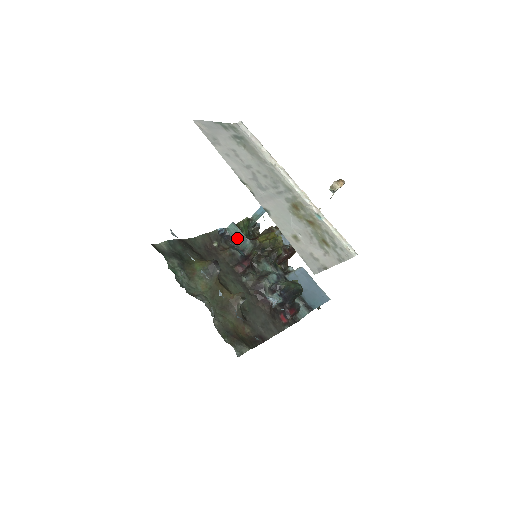
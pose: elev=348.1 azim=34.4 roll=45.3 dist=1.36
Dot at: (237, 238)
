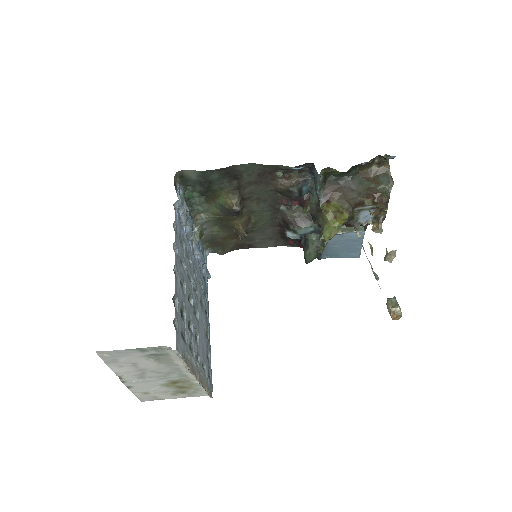
Dot at: (315, 179)
